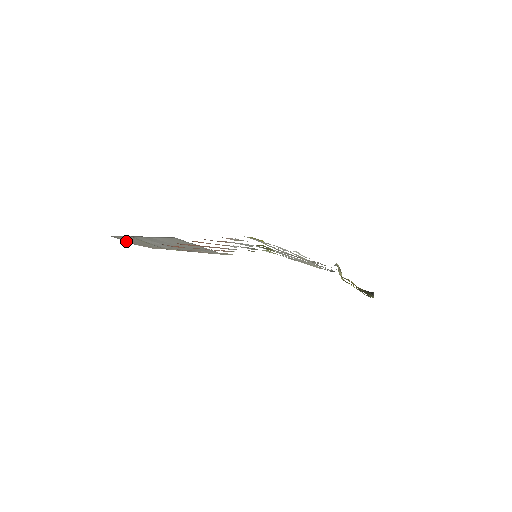
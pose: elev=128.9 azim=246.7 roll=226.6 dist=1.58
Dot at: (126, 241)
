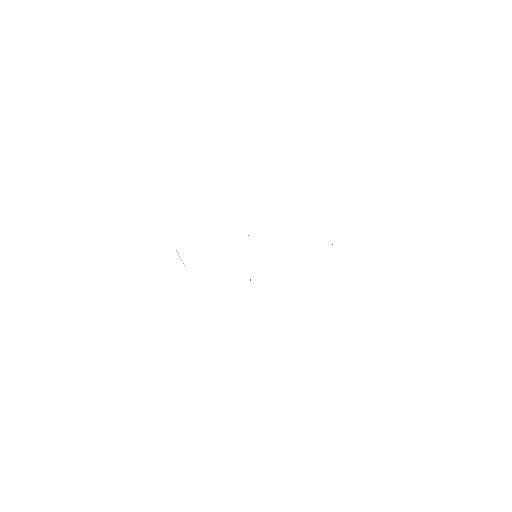
Dot at: occluded
